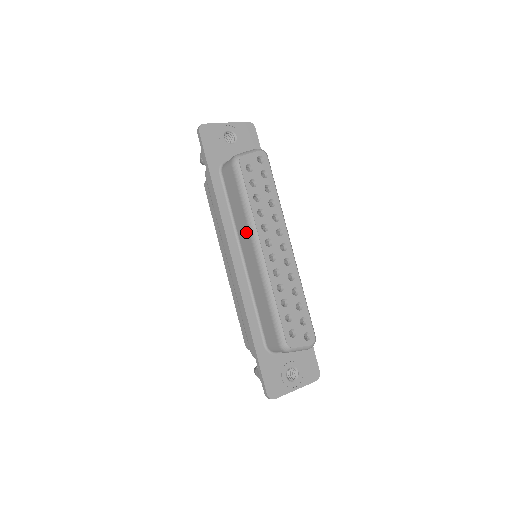
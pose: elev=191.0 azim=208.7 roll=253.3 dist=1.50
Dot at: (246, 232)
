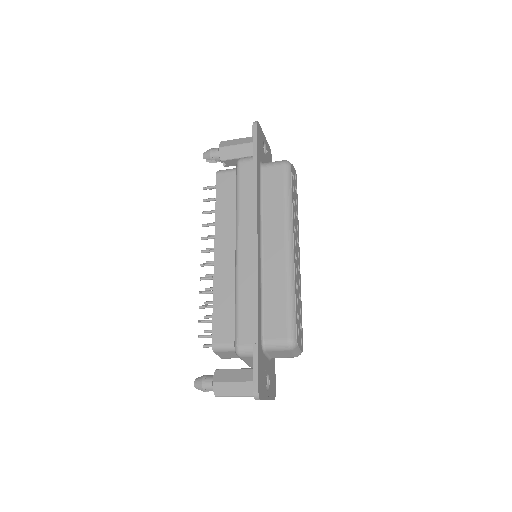
Dot at: (279, 224)
